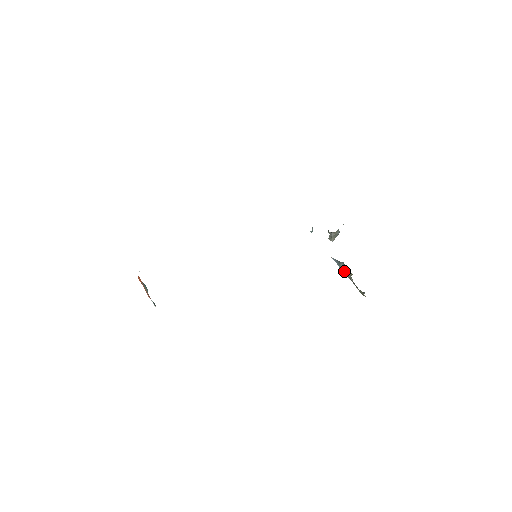
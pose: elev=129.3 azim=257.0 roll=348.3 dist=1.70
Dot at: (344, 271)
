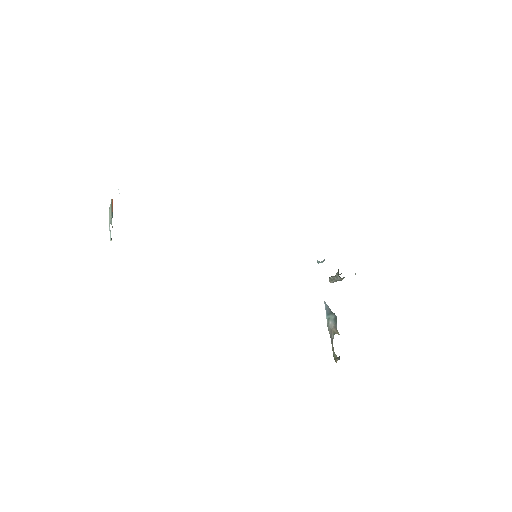
Dot at: (330, 324)
